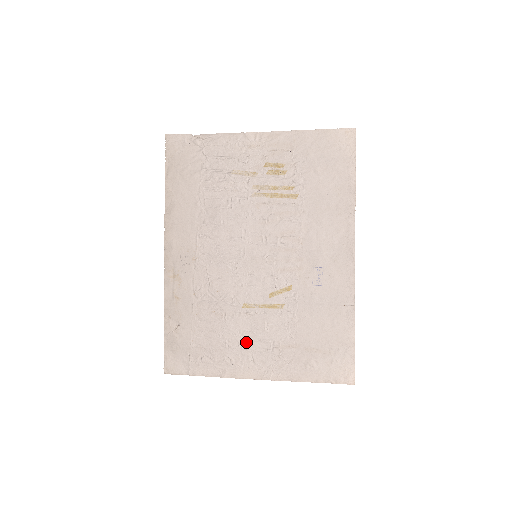
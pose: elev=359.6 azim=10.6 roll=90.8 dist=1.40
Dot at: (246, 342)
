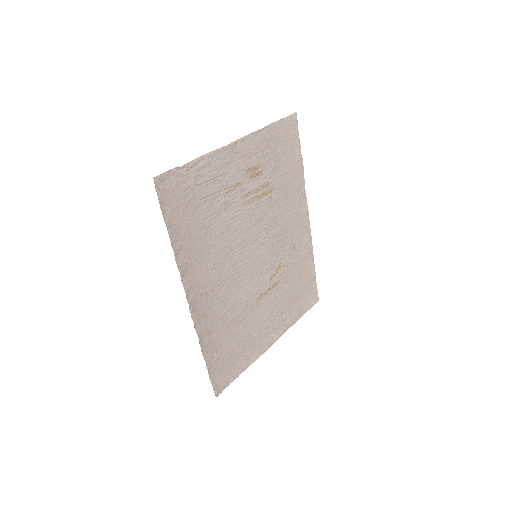
Dot at: (263, 325)
